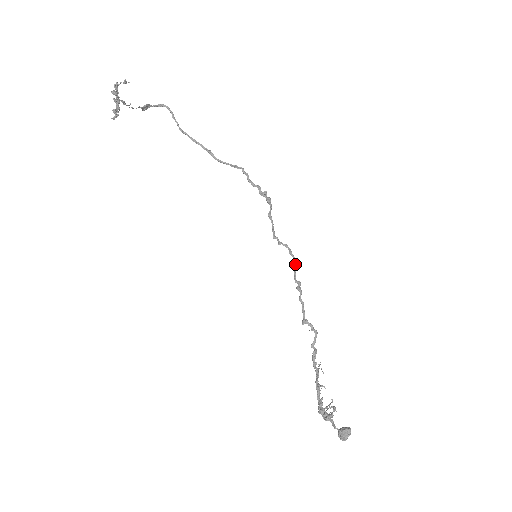
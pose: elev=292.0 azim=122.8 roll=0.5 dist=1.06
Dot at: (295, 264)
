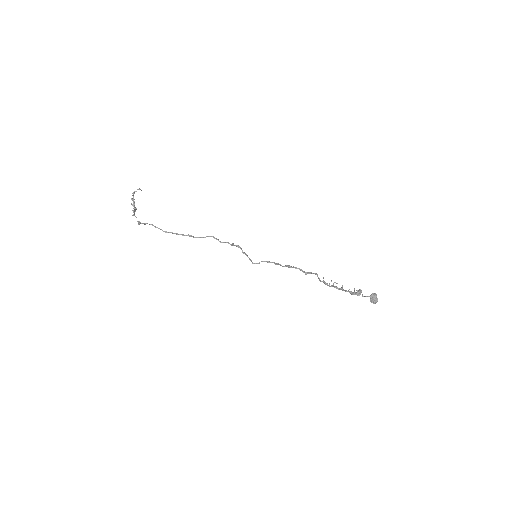
Dot at: (276, 263)
